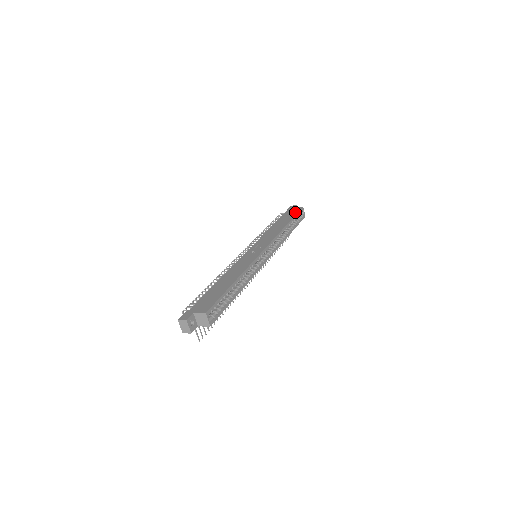
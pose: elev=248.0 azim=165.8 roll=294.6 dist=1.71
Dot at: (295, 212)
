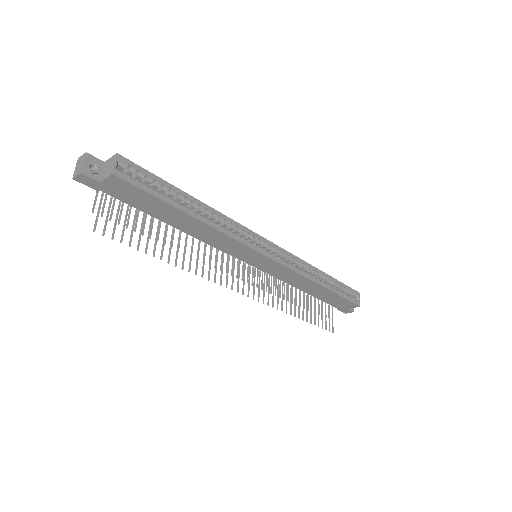
Dot at: occluded
